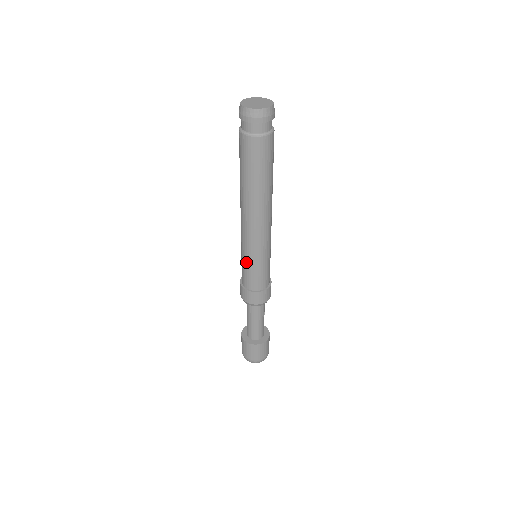
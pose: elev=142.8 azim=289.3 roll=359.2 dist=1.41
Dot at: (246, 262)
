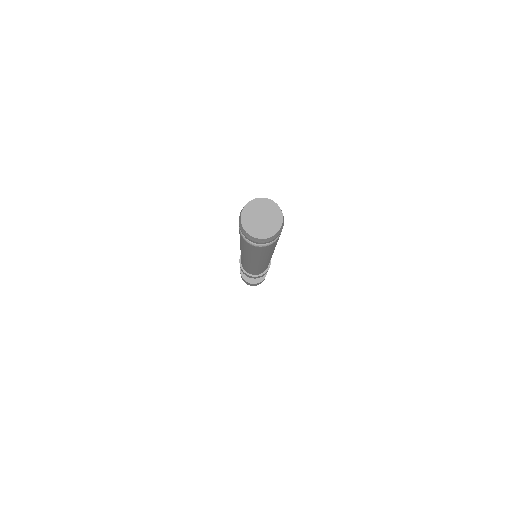
Dot at: (247, 268)
